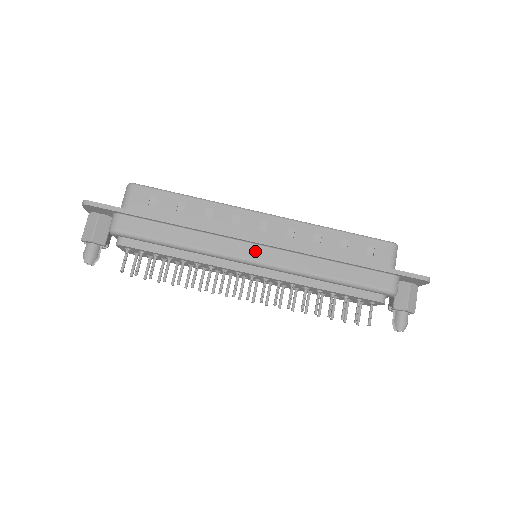
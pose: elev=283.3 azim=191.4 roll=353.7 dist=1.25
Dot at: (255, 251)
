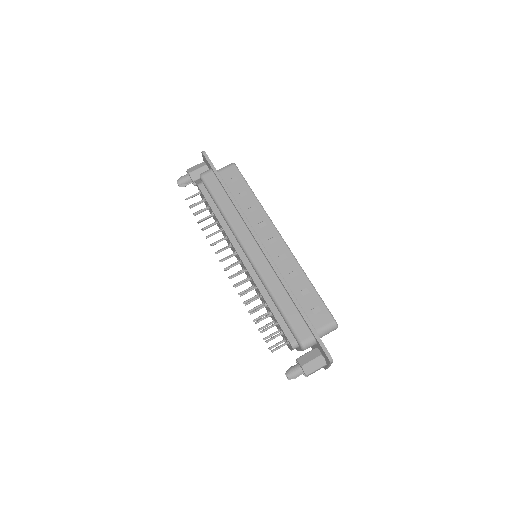
Dot at: (253, 246)
